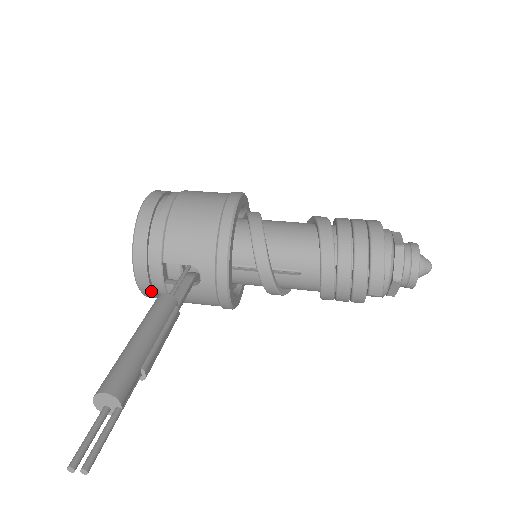
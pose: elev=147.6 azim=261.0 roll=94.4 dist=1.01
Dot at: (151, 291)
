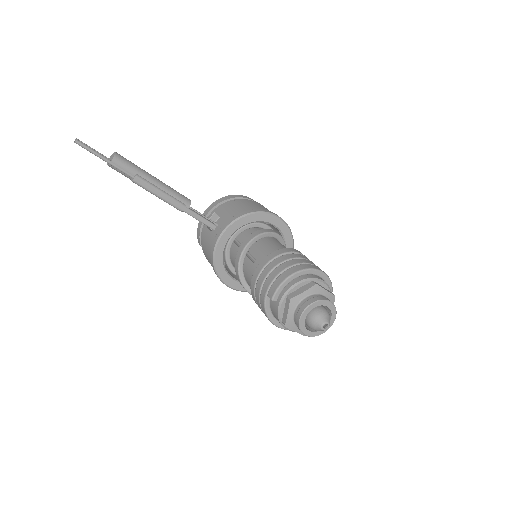
Dot at: (200, 231)
